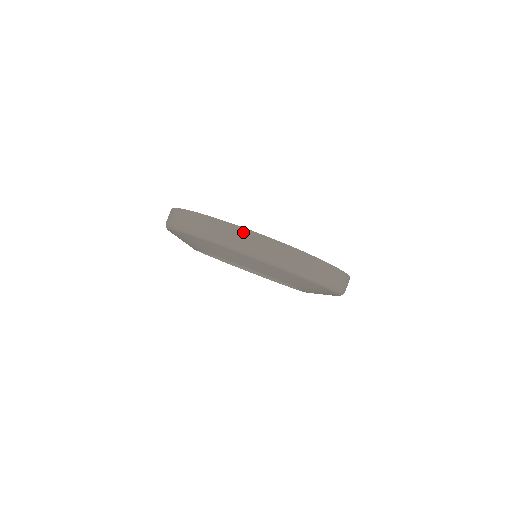
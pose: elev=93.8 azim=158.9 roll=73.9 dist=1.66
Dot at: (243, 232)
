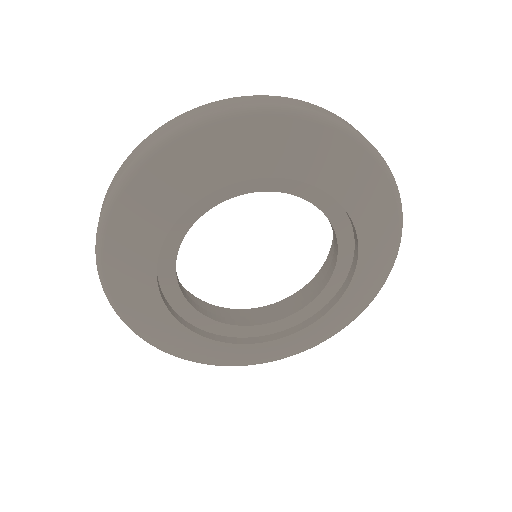
Dot at: (337, 116)
